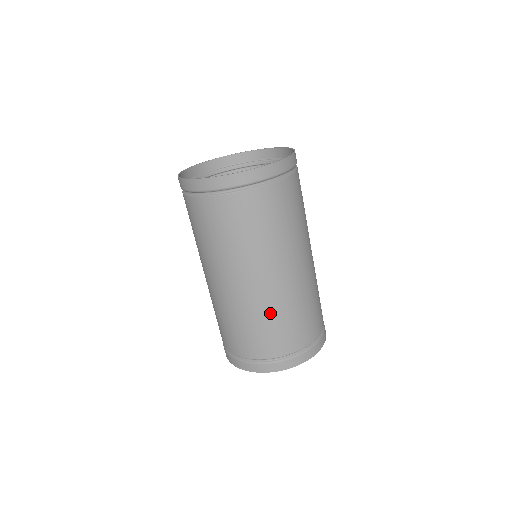
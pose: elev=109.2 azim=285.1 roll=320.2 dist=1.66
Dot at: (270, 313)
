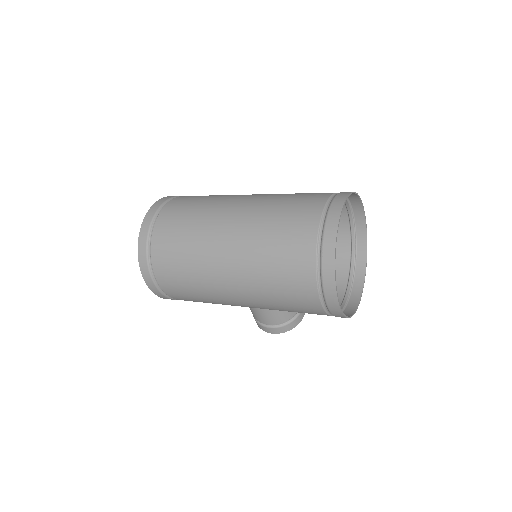
Dot at: (268, 212)
